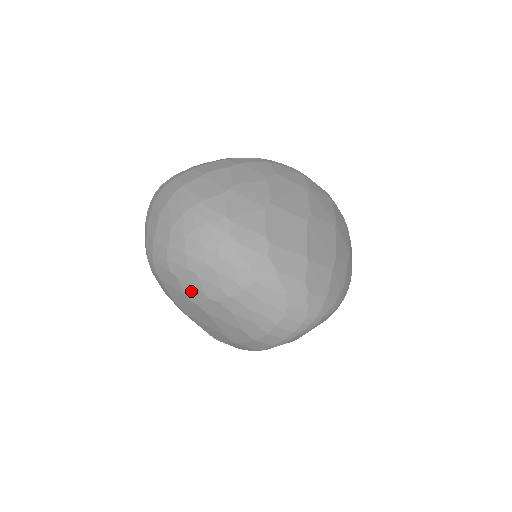
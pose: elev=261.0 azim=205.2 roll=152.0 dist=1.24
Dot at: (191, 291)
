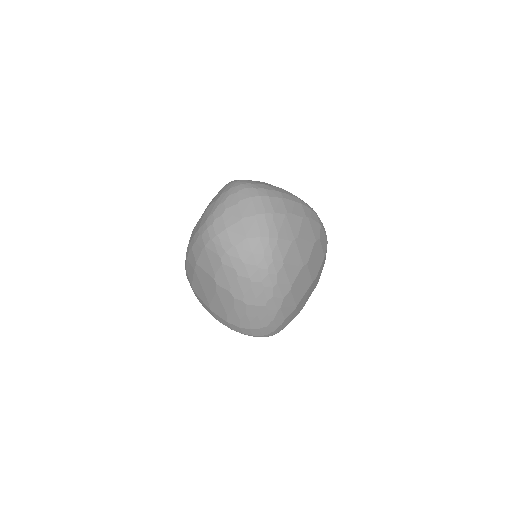
Dot at: (222, 278)
